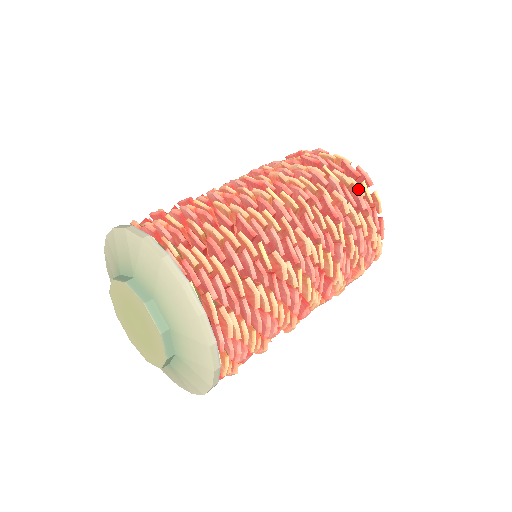
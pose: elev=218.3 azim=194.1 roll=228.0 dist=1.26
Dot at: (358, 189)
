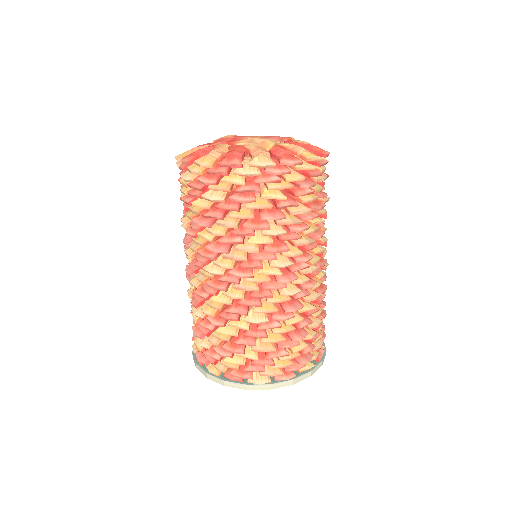
Dot at: occluded
